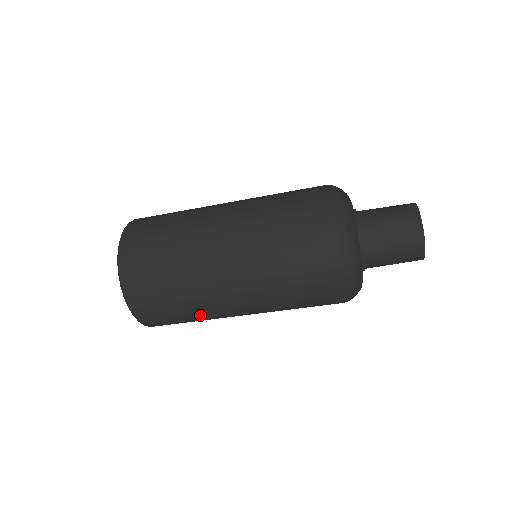
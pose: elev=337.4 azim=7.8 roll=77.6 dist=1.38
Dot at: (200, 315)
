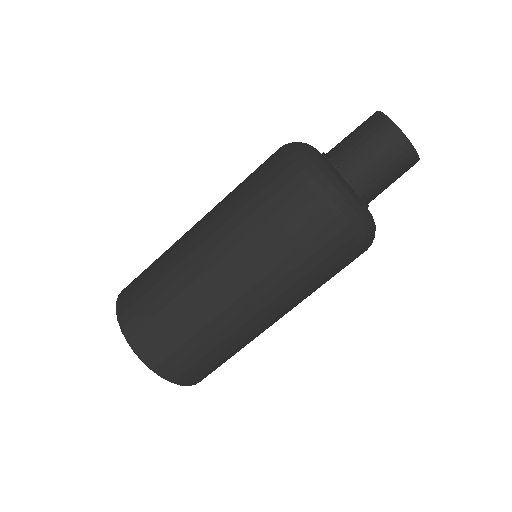
Dot at: (198, 319)
